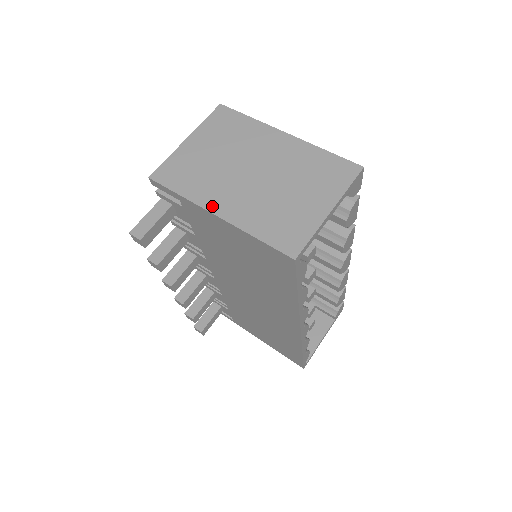
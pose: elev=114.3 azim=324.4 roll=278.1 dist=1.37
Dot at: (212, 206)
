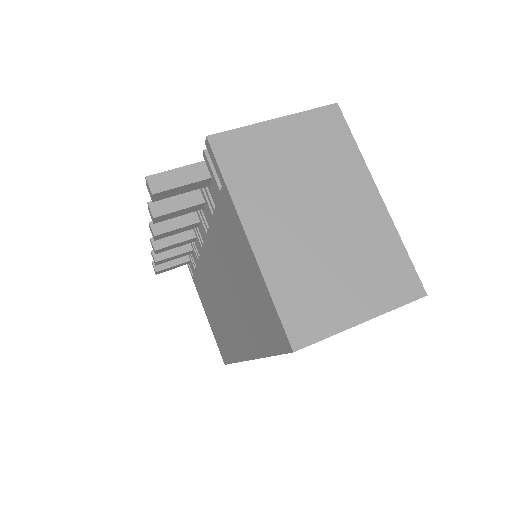
Dot at: (251, 225)
